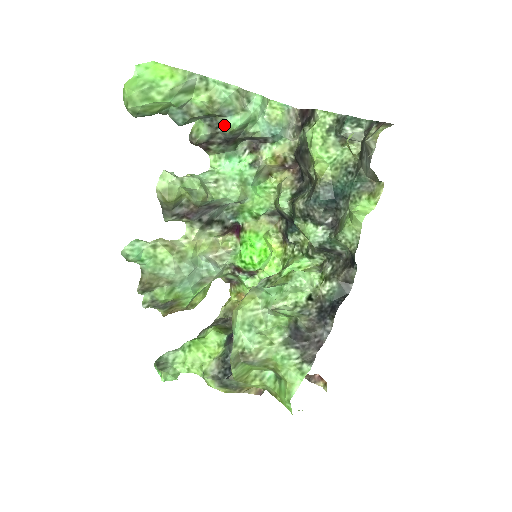
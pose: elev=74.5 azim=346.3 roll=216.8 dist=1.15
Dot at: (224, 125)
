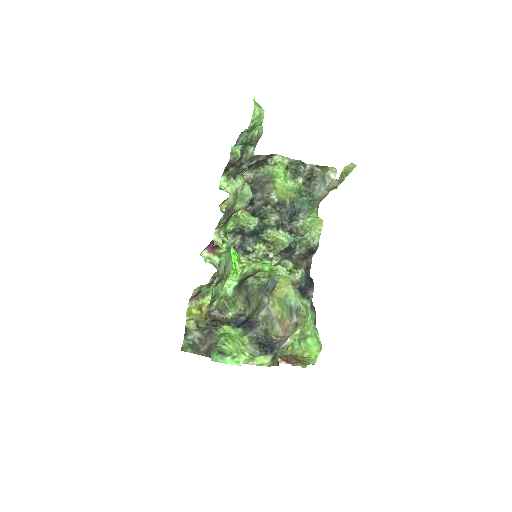
Dot at: (248, 153)
